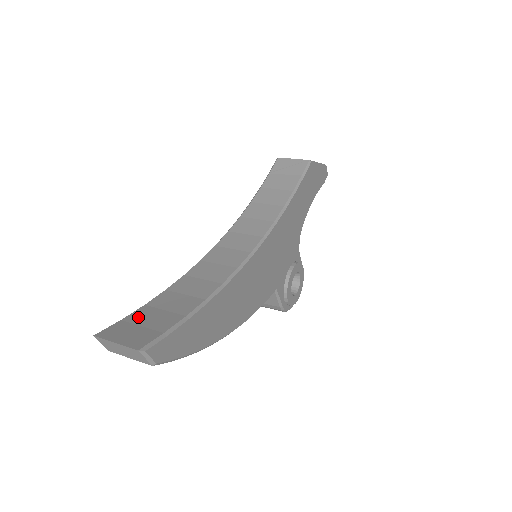
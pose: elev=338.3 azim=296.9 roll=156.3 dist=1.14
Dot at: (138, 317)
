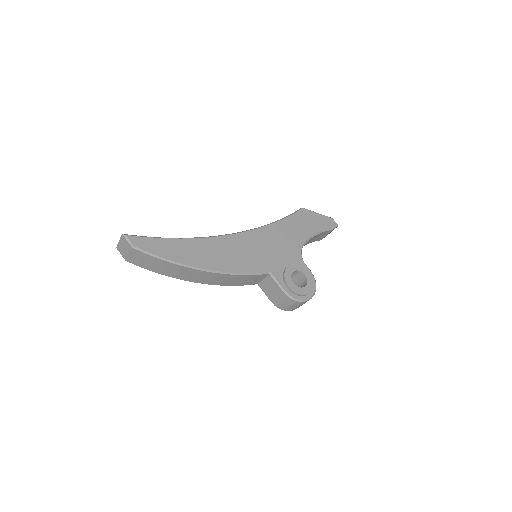
Dot at: occluded
